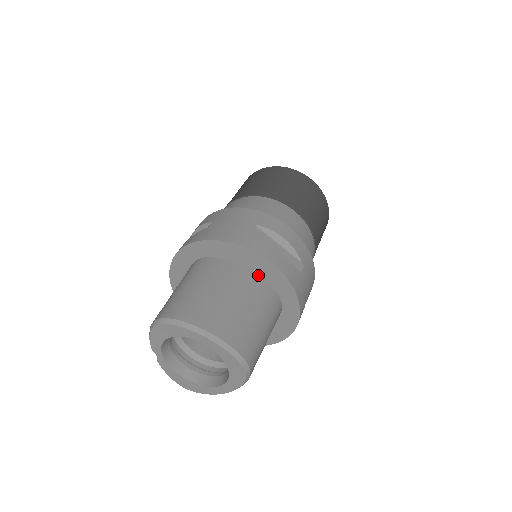
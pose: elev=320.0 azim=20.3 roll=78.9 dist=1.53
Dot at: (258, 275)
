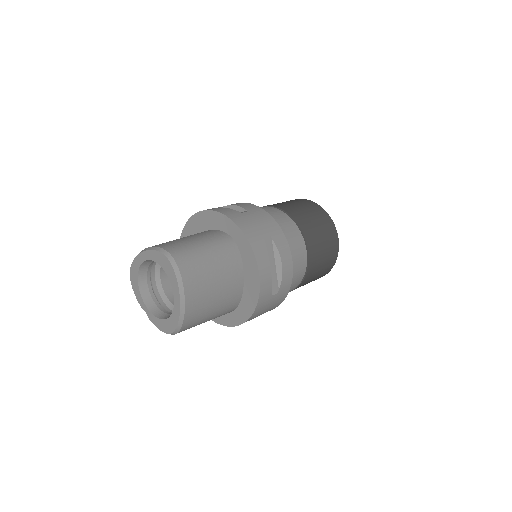
Dot at: occluded
